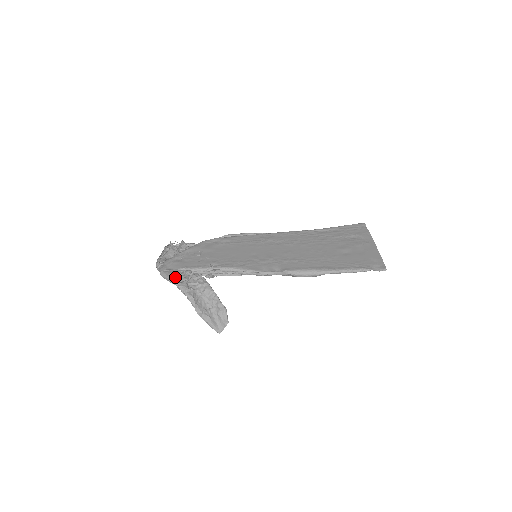
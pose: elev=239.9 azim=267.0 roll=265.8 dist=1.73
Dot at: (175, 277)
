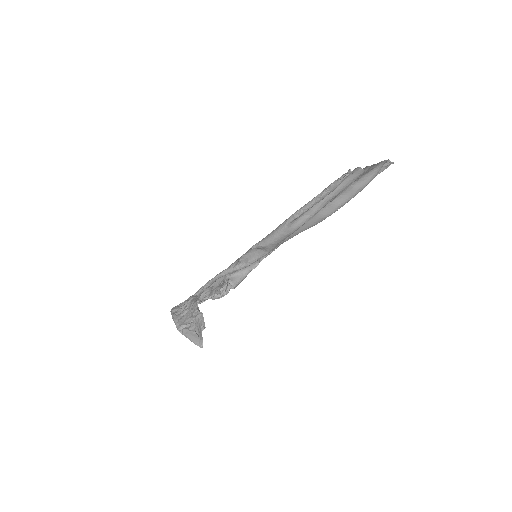
Dot at: occluded
